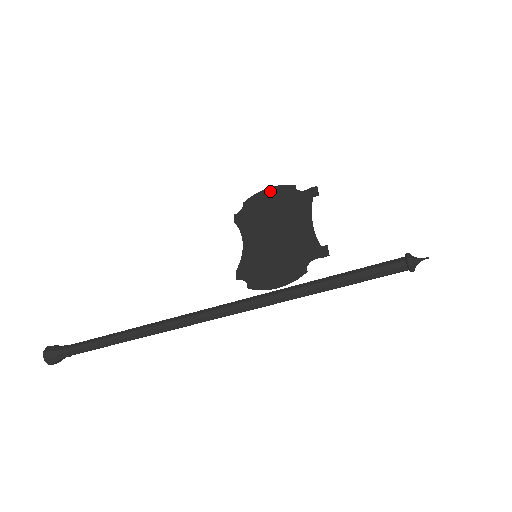
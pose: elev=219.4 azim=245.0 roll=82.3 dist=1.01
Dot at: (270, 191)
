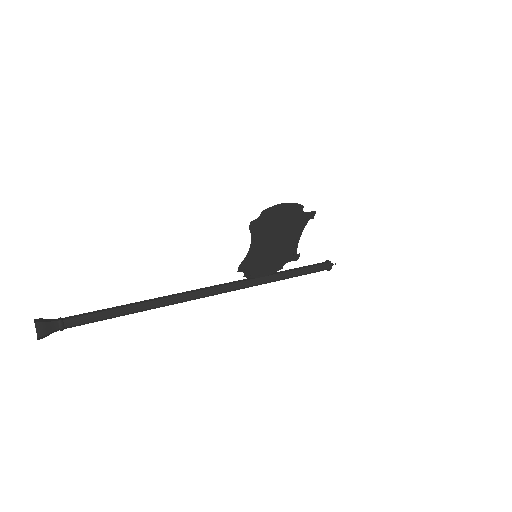
Dot at: (286, 207)
